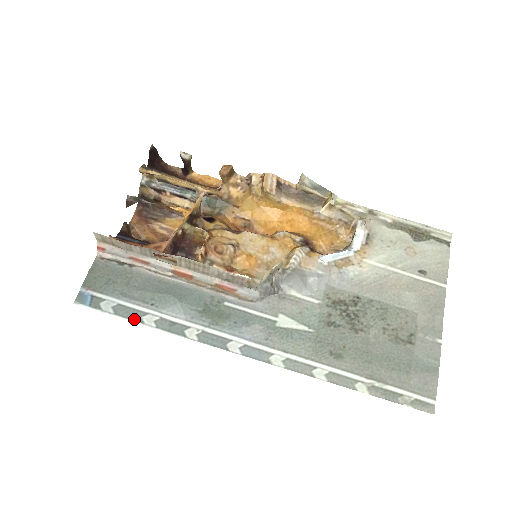
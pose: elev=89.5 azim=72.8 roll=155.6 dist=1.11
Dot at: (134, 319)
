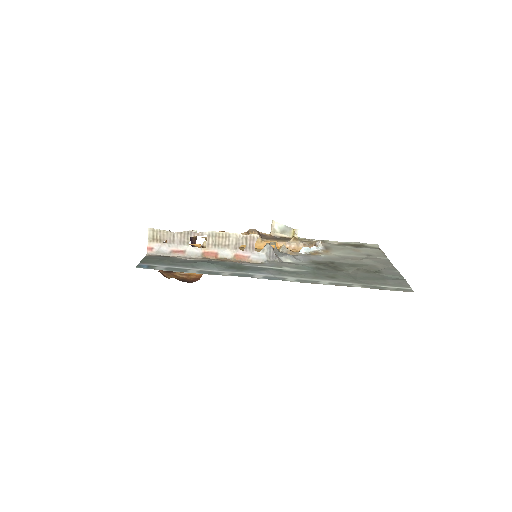
Dot at: (181, 271)
